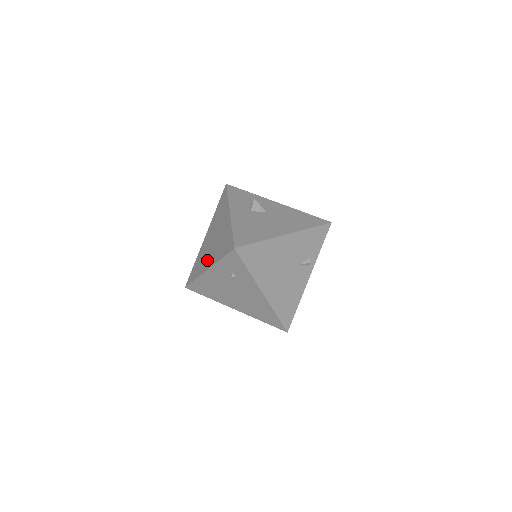
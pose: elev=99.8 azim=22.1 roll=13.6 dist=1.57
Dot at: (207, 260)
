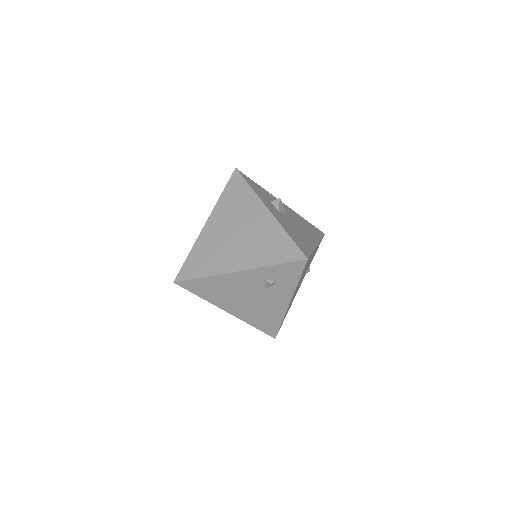
Dot at: (232, 258)
